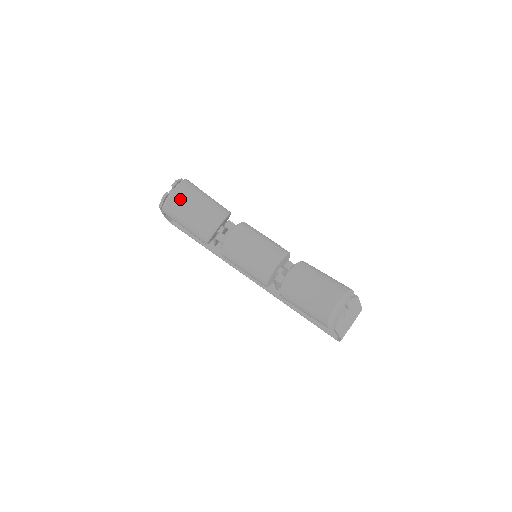
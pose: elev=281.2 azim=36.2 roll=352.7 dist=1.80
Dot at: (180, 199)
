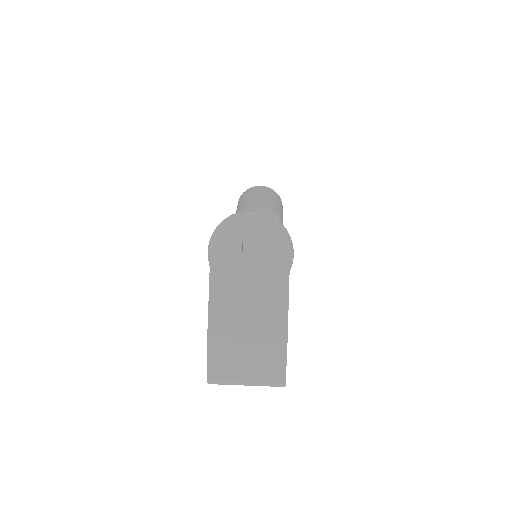
Dot at: (257, 189)
